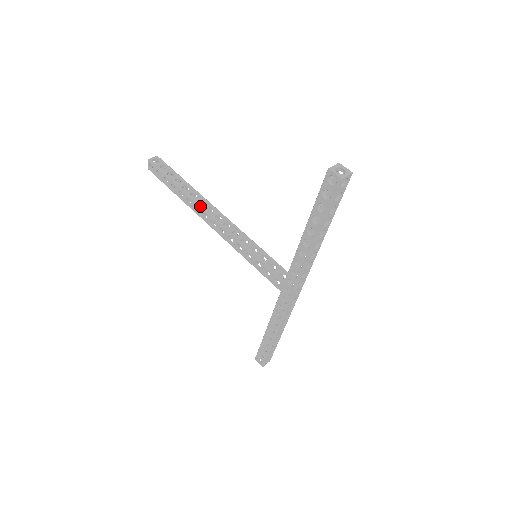
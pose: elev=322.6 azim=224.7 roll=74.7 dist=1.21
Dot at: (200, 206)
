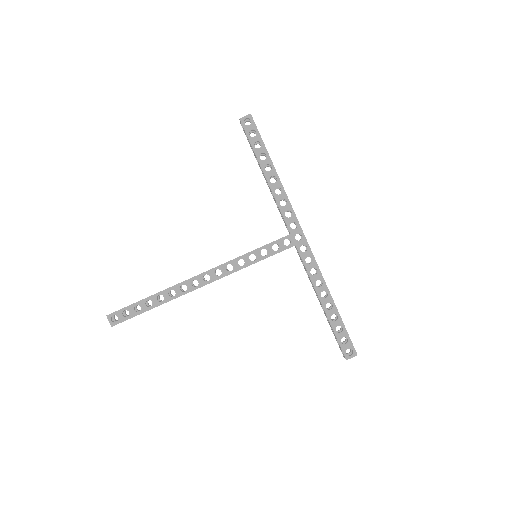
Dot at: (184, 281)
